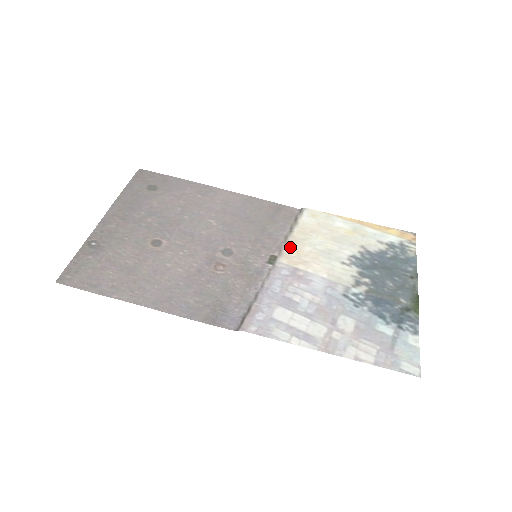
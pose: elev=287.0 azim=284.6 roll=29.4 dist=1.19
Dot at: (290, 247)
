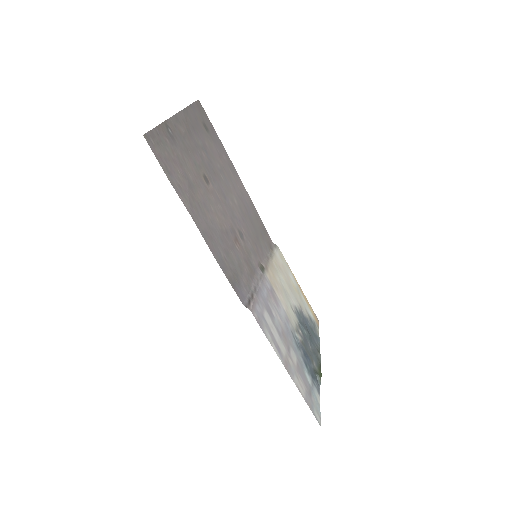
Dot at: (271, 268)
